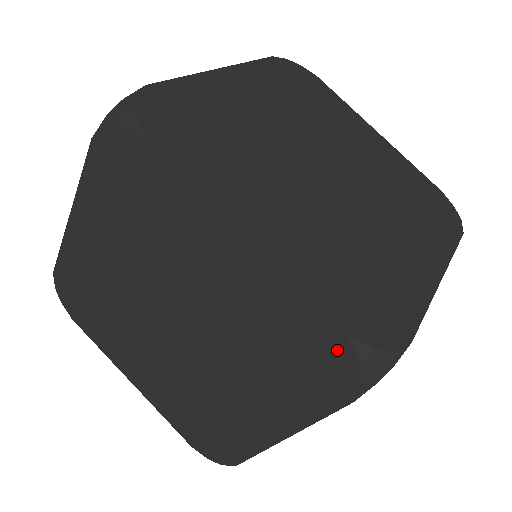
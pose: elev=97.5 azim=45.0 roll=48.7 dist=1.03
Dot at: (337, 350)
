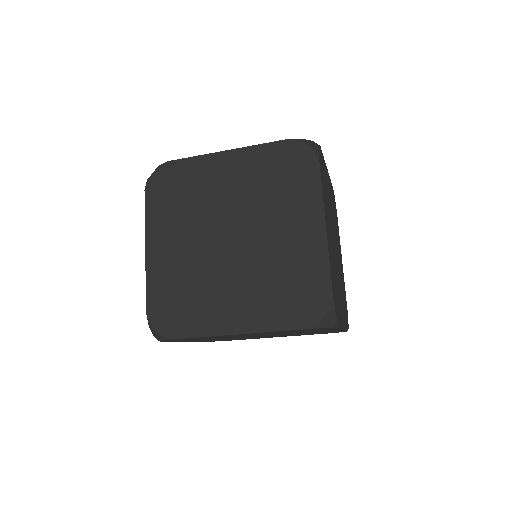
Dot at: occluded
